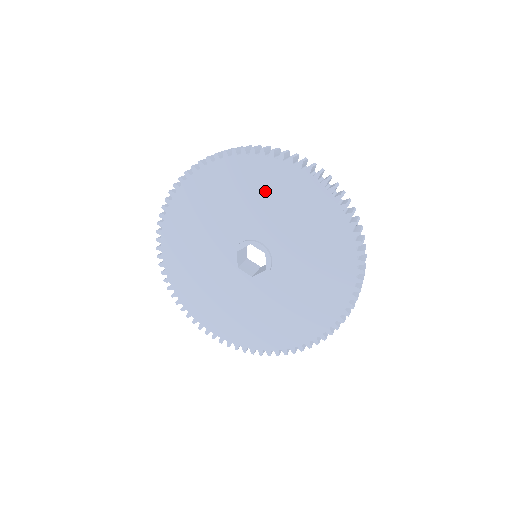
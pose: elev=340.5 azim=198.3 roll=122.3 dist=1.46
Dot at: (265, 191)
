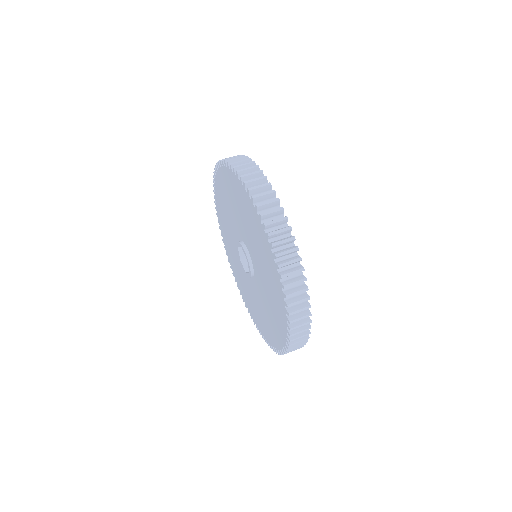
Dot at: (243, 209)
